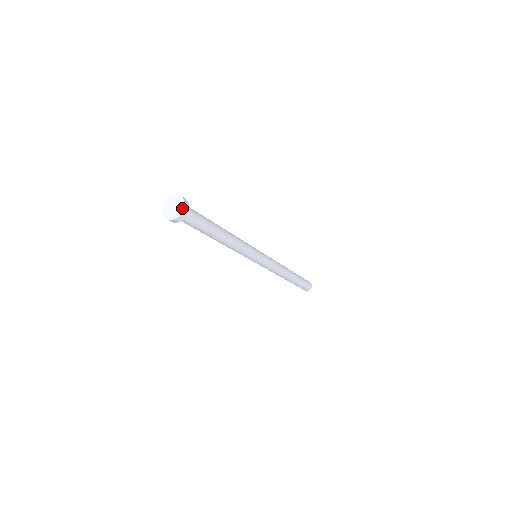
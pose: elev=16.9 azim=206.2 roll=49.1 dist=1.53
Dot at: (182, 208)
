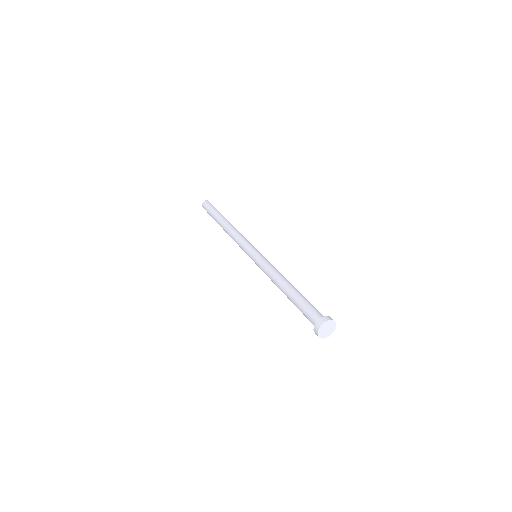
Dot at: (335, 325)
